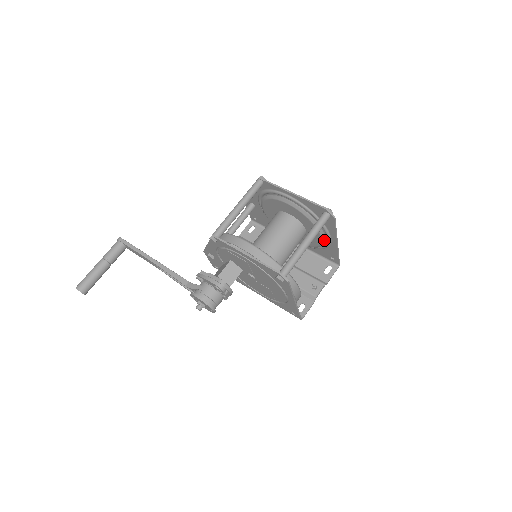
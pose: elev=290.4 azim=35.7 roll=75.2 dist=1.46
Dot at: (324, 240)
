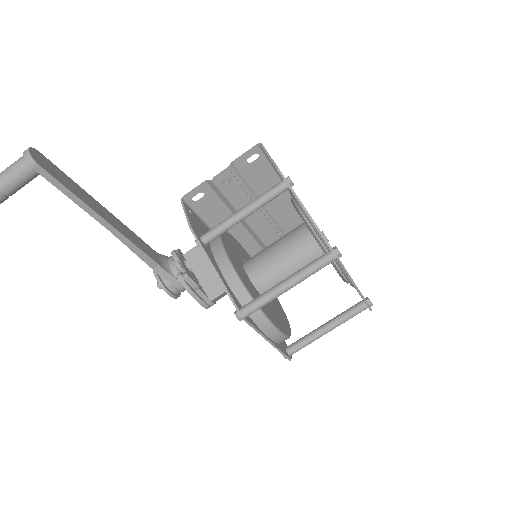
Dot at: occluded
